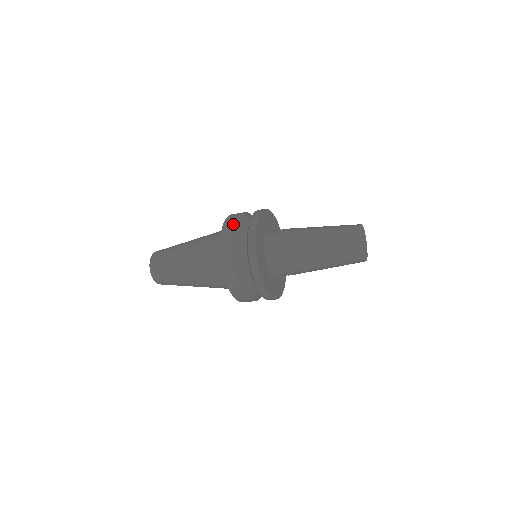
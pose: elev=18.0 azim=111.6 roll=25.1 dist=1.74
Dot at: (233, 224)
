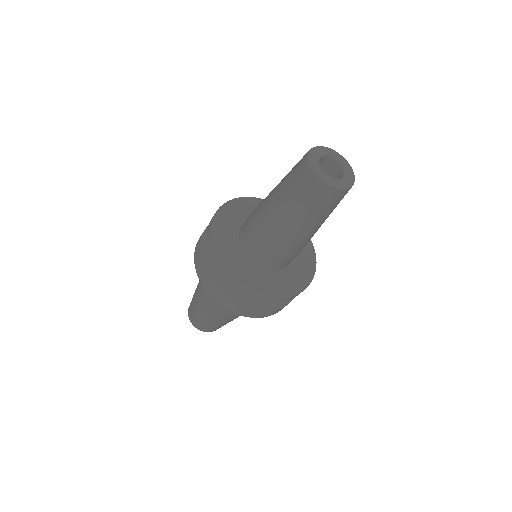
Dot at: (199, 259)
